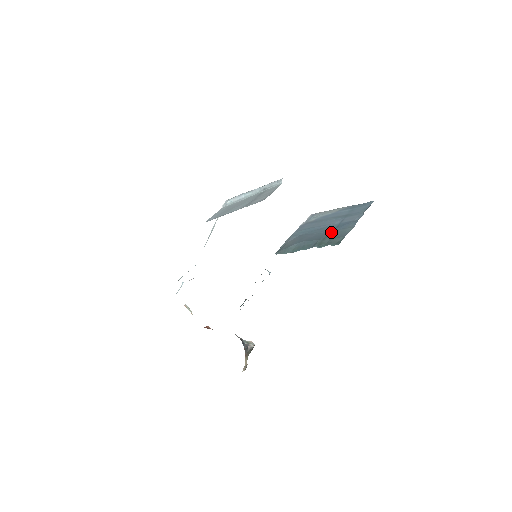
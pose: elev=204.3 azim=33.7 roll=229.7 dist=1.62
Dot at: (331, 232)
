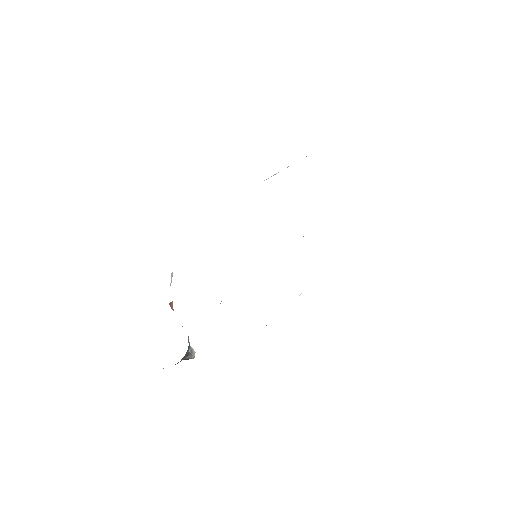
Dot at: occluded
